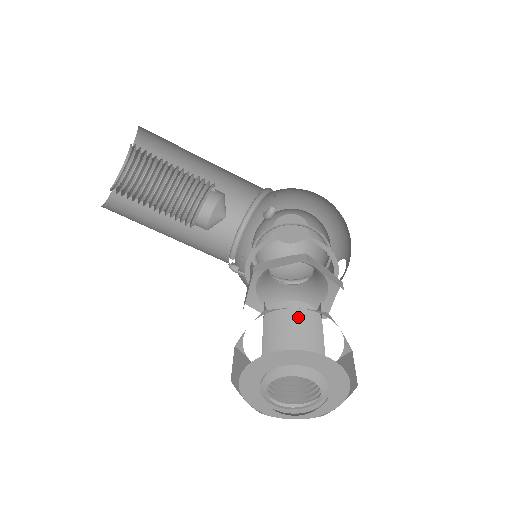
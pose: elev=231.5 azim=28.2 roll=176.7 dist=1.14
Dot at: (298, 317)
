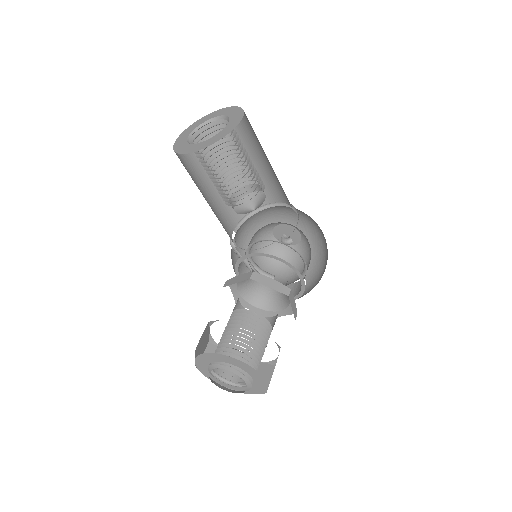
Dot at: (260, 331)
